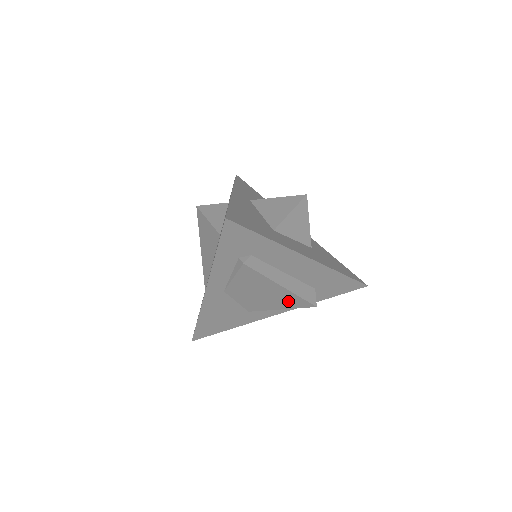
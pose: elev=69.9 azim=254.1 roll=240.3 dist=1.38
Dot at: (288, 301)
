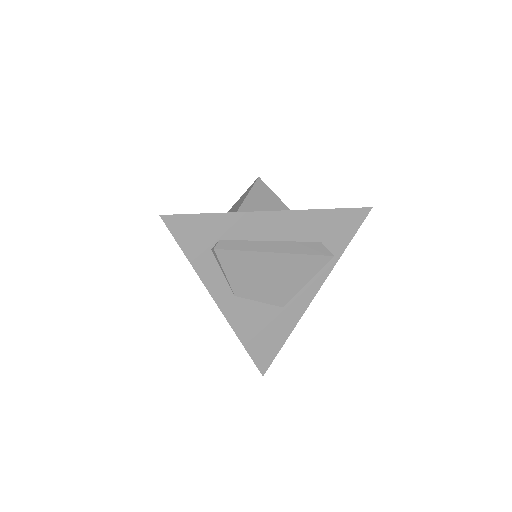
Dot at: (301, 268)
